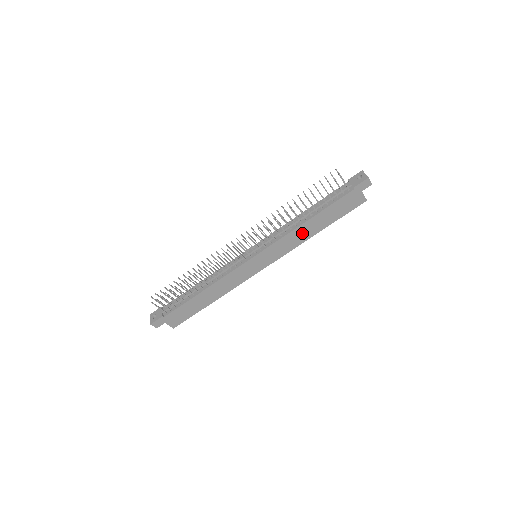
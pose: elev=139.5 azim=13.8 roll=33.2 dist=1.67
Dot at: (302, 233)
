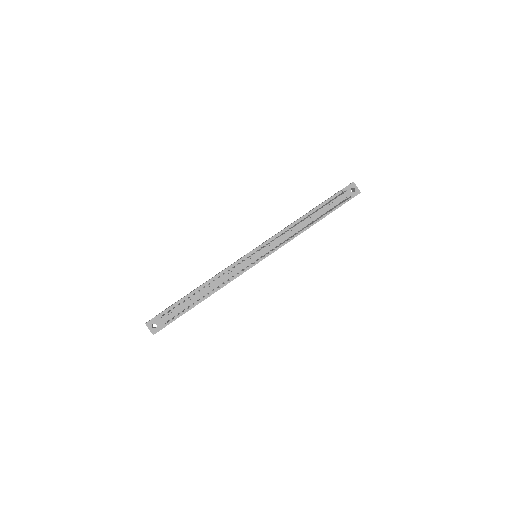
Dot at: occluded
